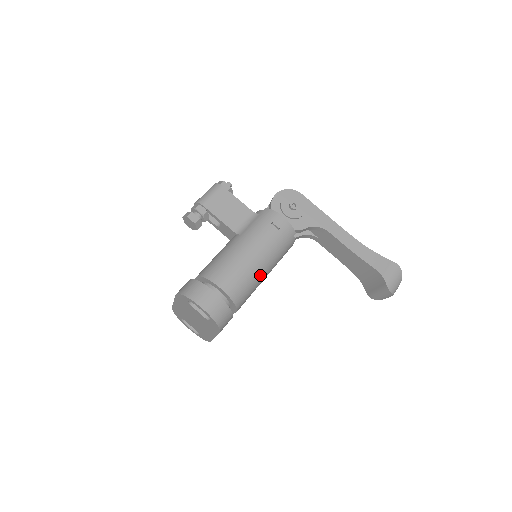
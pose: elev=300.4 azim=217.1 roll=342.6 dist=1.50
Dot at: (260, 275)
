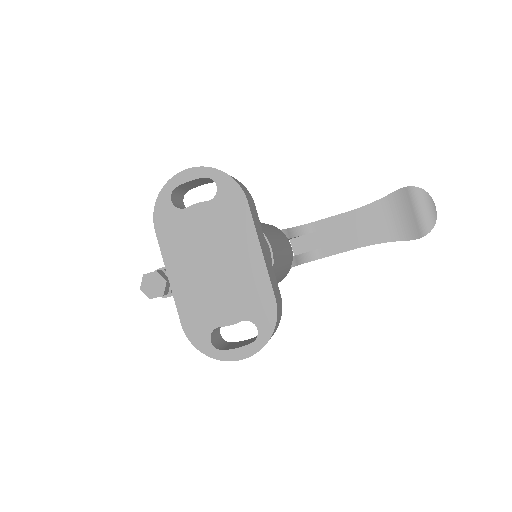
Dot at: (266, 227)
